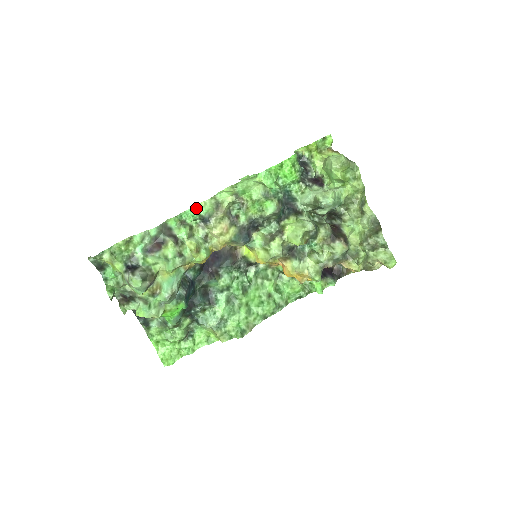
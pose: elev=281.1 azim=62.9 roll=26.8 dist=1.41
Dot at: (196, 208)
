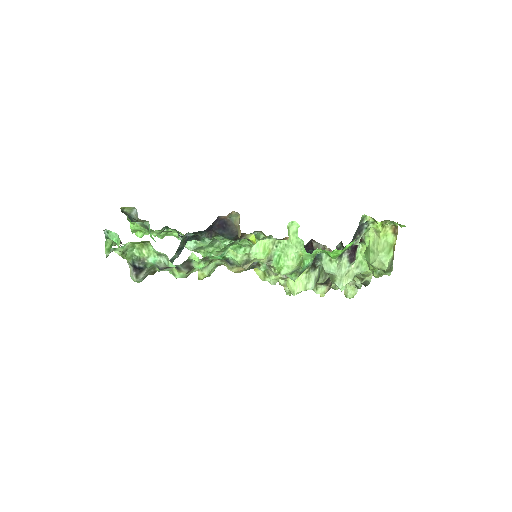
Dot at: (226, 252)
